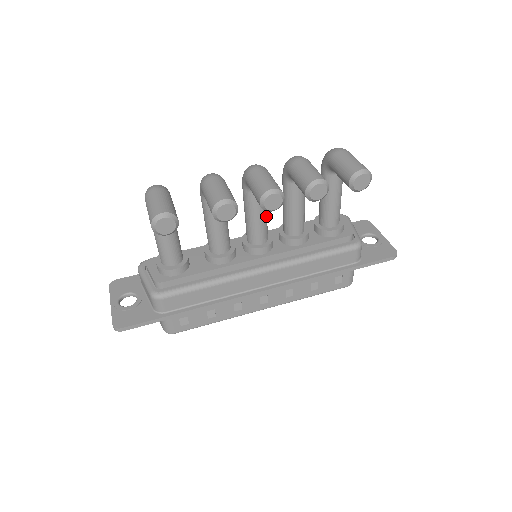
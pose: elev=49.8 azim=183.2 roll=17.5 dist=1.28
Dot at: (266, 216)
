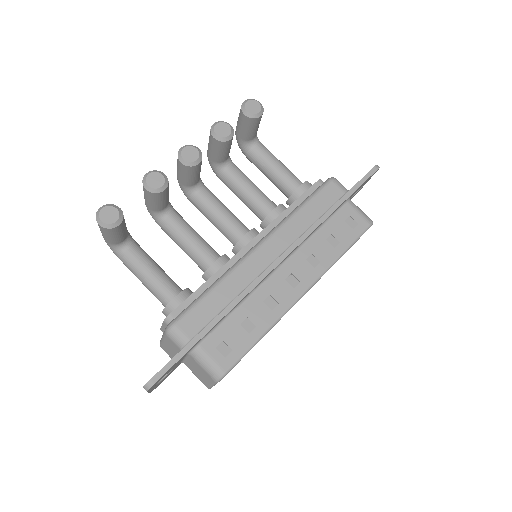
Dot at: (229, 211)
